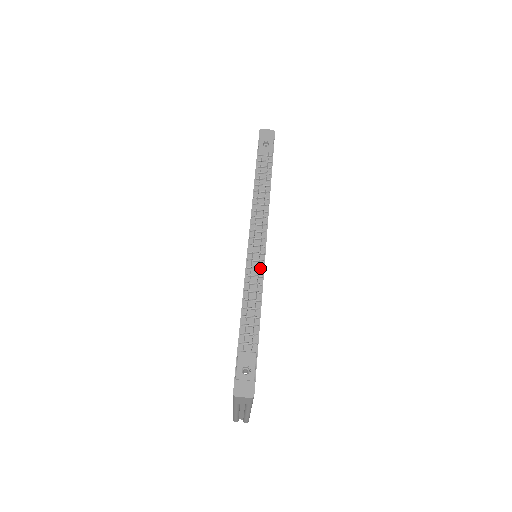
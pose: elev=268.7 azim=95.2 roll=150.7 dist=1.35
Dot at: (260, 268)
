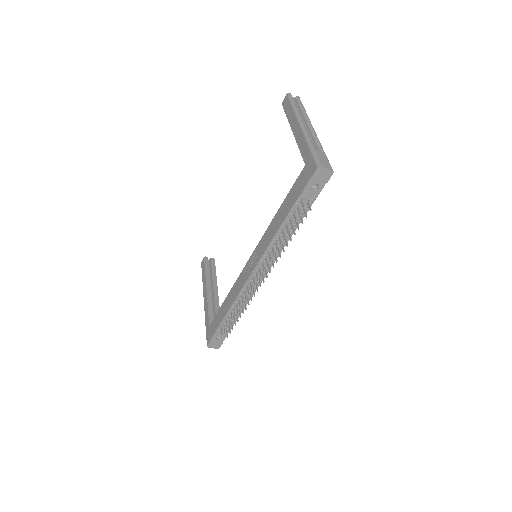
Dot at: (253, 292)
